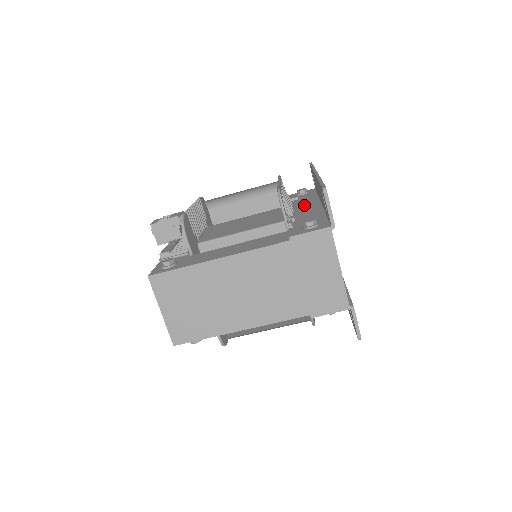
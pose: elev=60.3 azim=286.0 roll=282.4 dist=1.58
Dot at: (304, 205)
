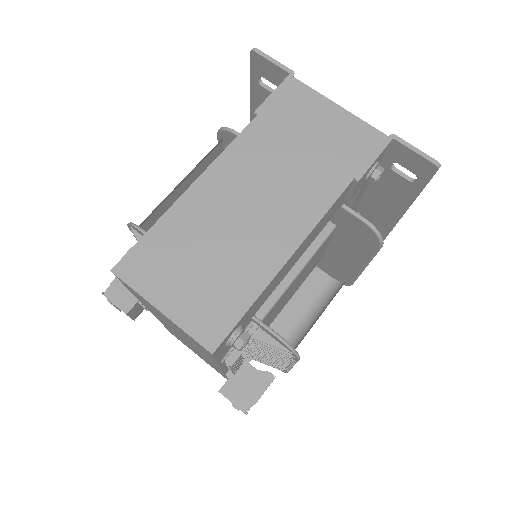
Dot at: occluded
